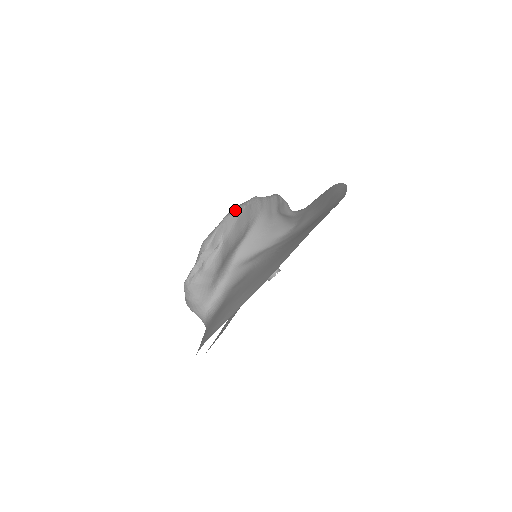
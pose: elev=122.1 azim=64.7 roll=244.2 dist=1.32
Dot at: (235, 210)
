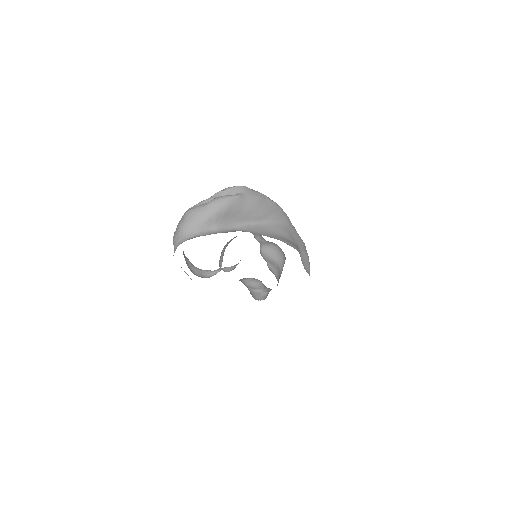
Dot at: (265, 195)
